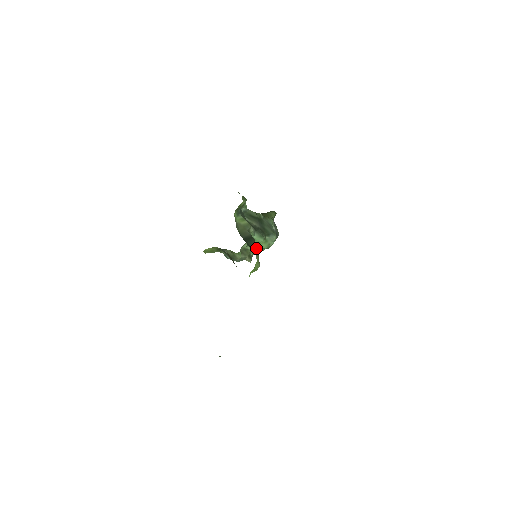
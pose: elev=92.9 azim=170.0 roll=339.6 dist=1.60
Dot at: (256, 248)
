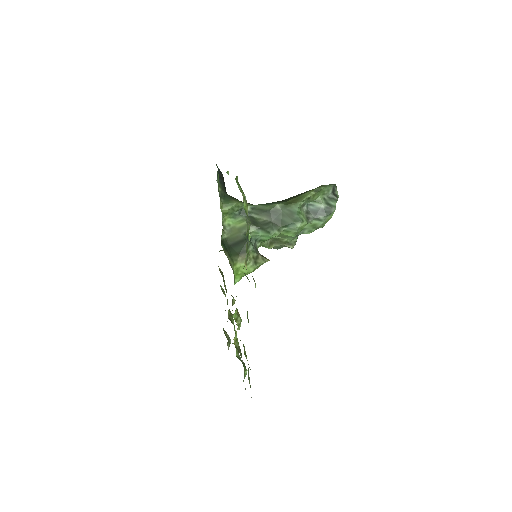
Dot at: occluded
